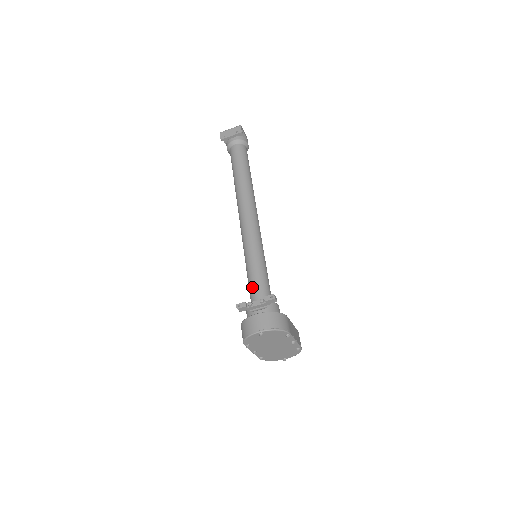
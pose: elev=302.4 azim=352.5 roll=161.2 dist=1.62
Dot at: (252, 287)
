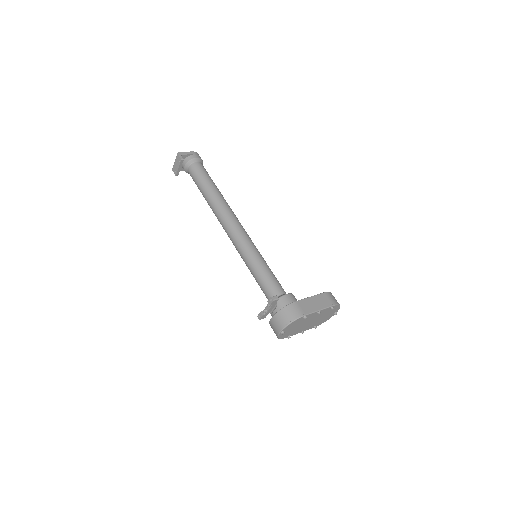
Dot at: occluded
